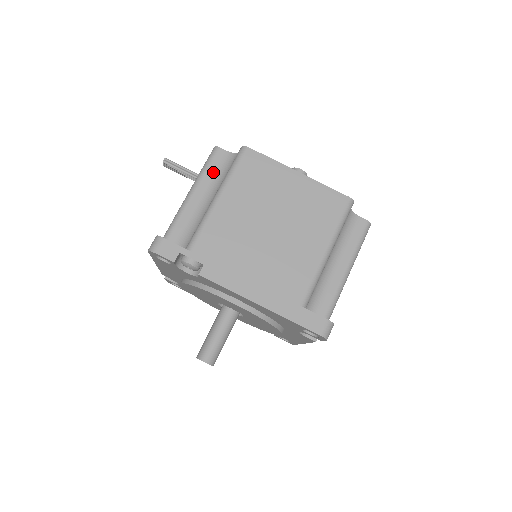
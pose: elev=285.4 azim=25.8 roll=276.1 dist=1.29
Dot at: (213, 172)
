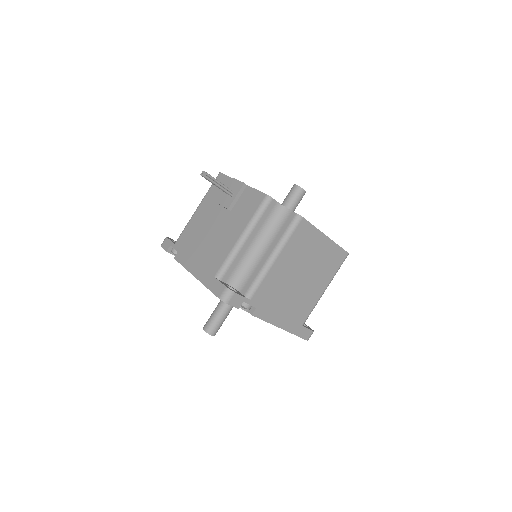
Dot at: (264, 220)
